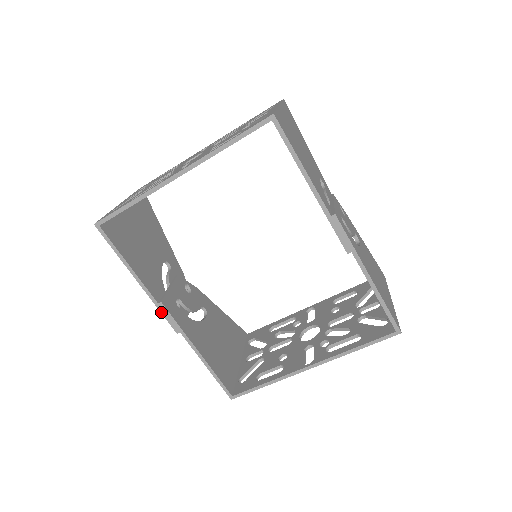
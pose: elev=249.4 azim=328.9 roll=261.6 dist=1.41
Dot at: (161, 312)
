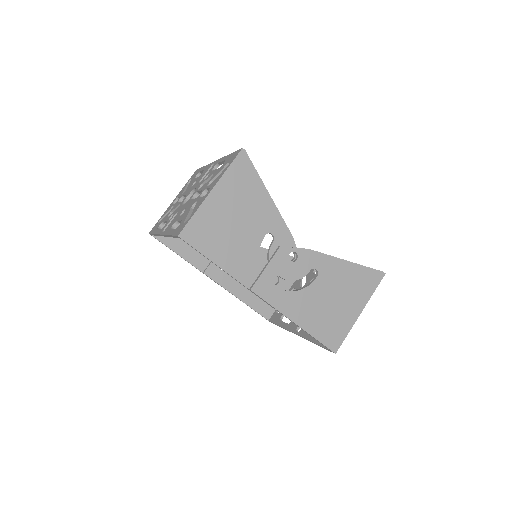
Dot at: (207, 276)
